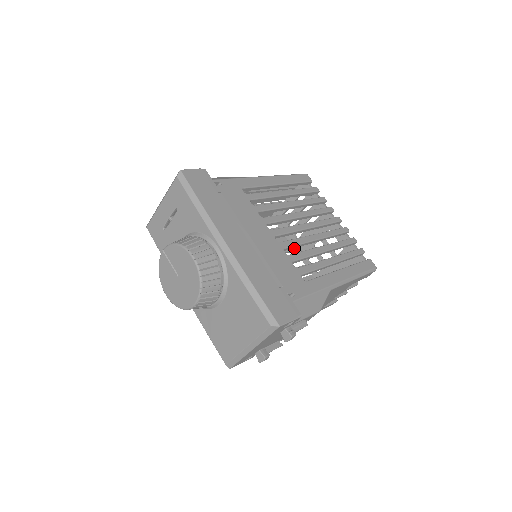
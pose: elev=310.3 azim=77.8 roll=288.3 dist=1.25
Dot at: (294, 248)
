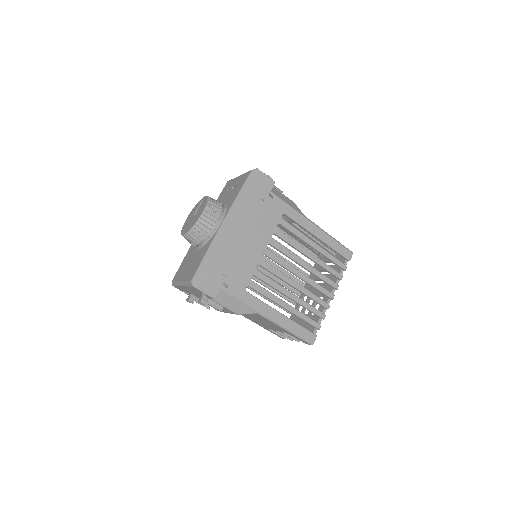
Dot at: (305, 286)
